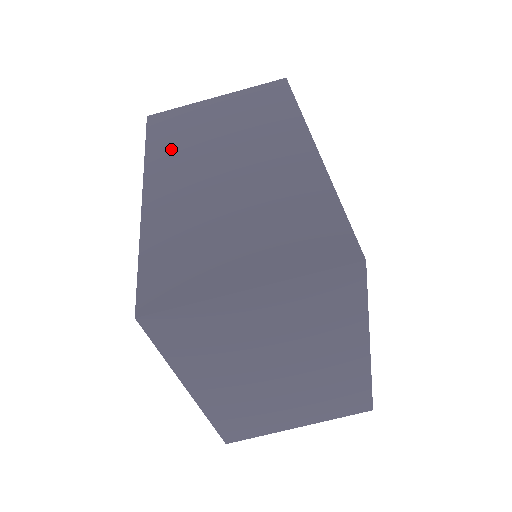
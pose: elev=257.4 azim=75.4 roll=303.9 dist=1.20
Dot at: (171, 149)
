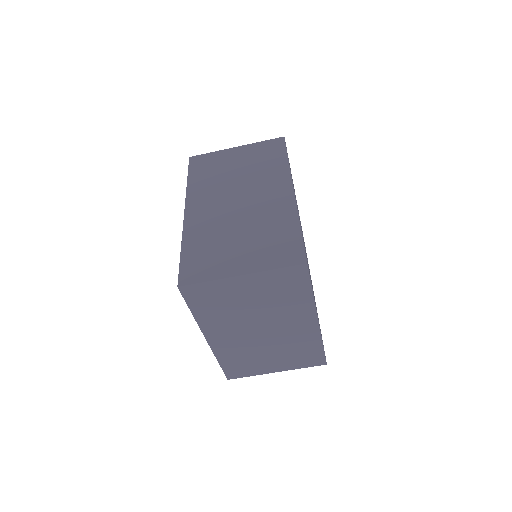
Dot at: (204, 183)
